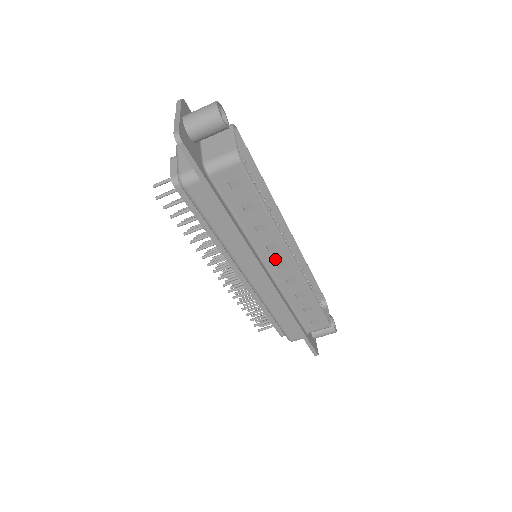
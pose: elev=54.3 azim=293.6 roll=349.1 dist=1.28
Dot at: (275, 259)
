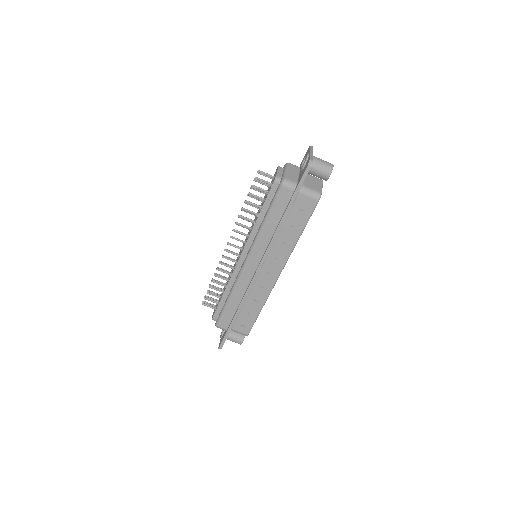
Dot at: (272, 265)
